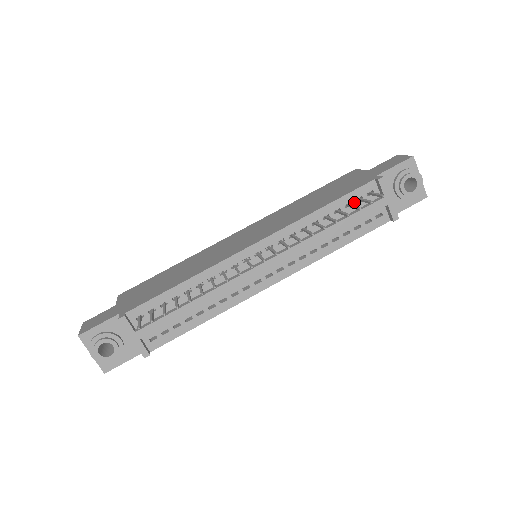
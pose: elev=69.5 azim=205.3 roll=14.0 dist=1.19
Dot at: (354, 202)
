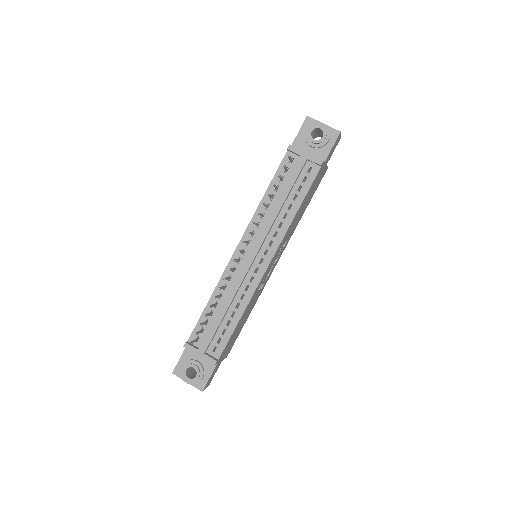
Dot at: (284, 174)
